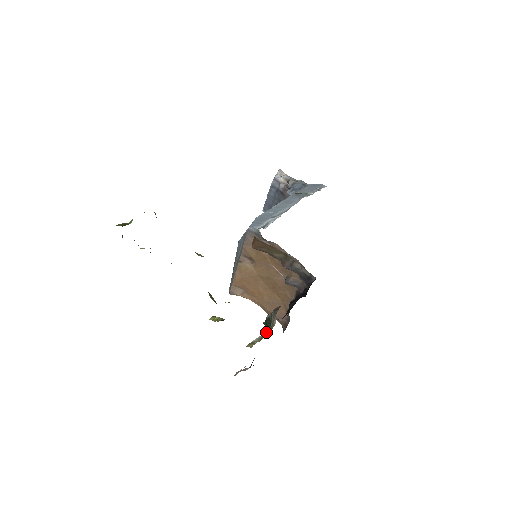
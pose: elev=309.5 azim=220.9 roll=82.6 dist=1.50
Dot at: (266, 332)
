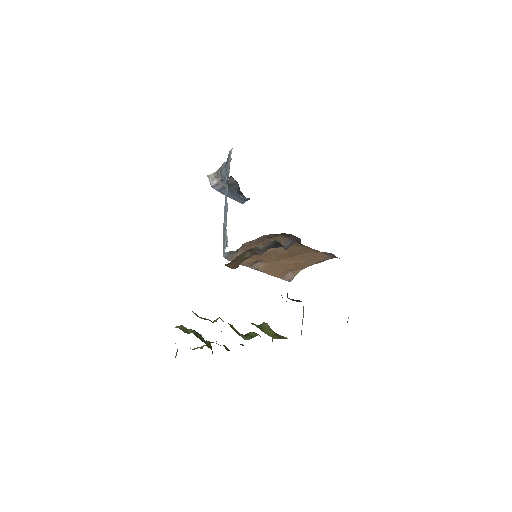
Dot at: (303, 307)
